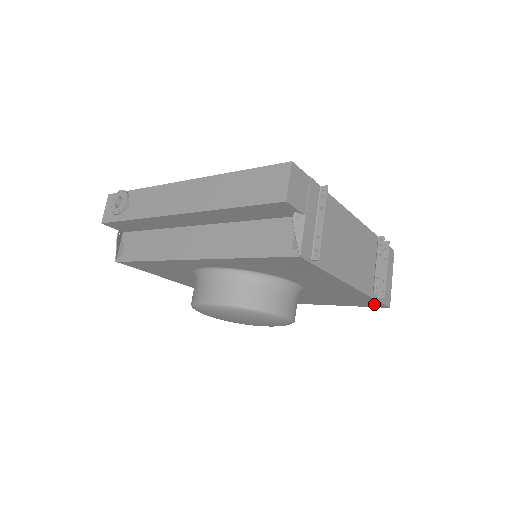
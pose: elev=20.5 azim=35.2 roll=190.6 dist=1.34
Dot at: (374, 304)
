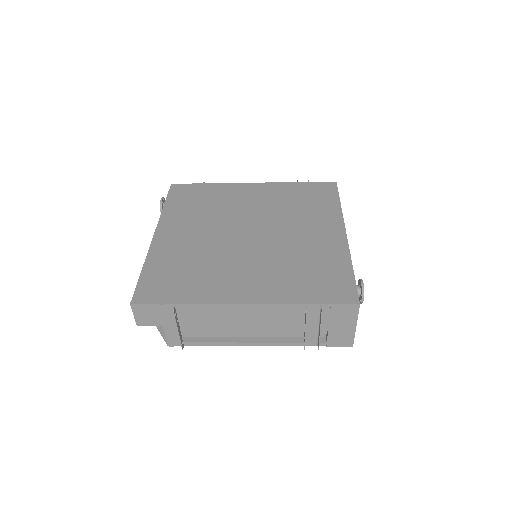
Dot at: occluded
